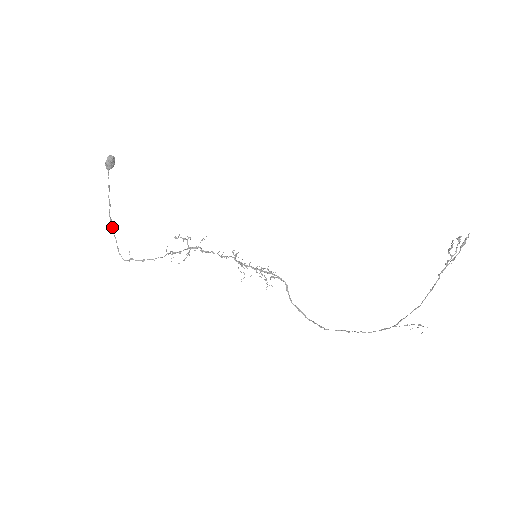
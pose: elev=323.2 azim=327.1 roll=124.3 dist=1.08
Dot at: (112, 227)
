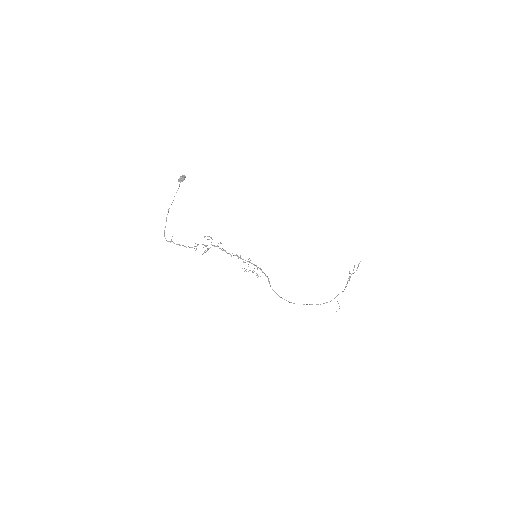
Dot at: occluded
